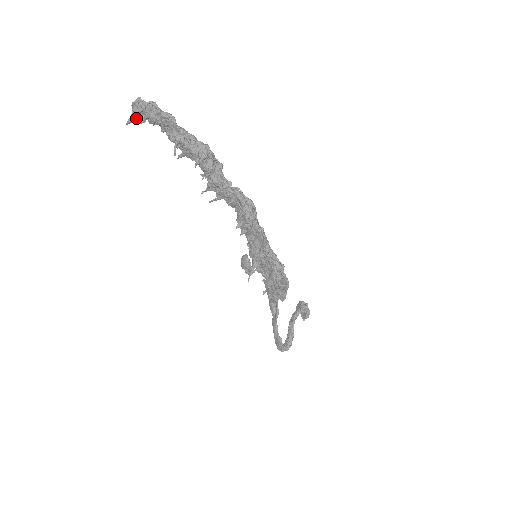
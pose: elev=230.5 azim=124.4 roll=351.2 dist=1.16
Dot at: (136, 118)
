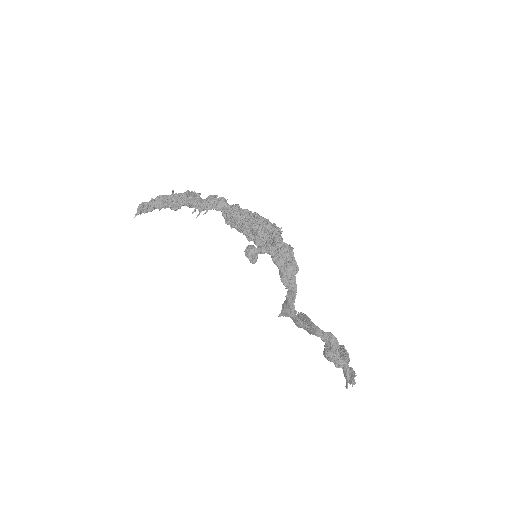
Dot at: (141, 211)
